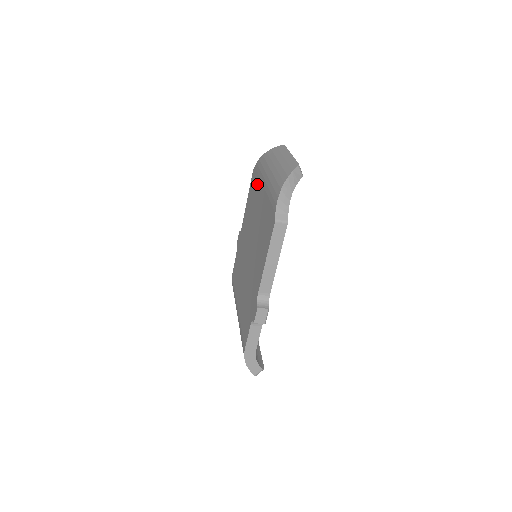
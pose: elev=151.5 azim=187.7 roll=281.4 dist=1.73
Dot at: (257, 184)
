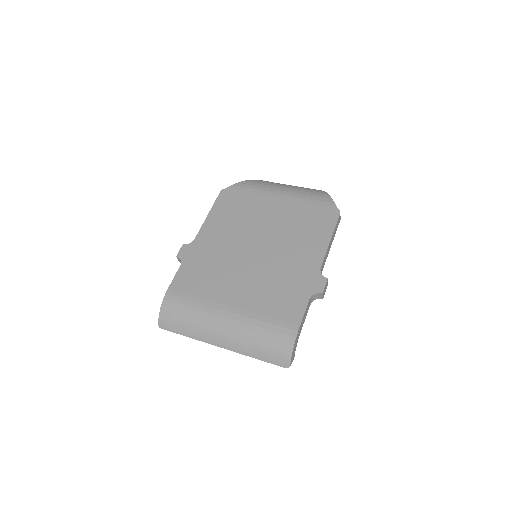
Dot at: (251, 198)
